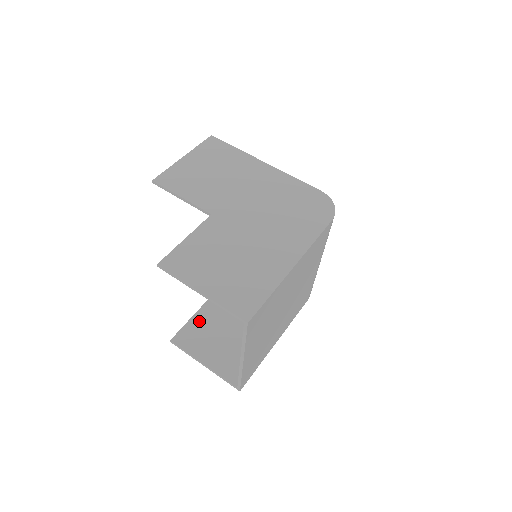
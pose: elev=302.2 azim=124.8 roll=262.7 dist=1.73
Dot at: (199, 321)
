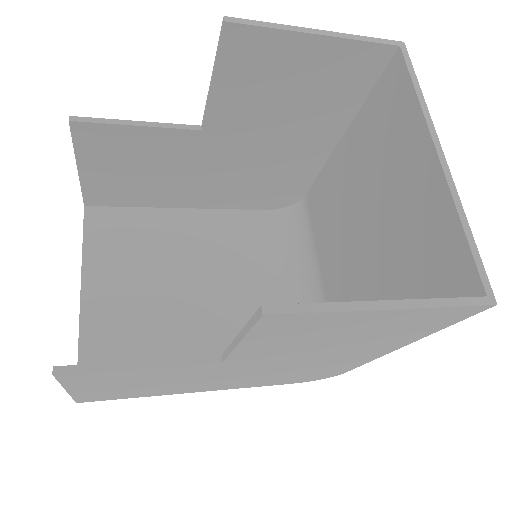
Dot at: occluded
